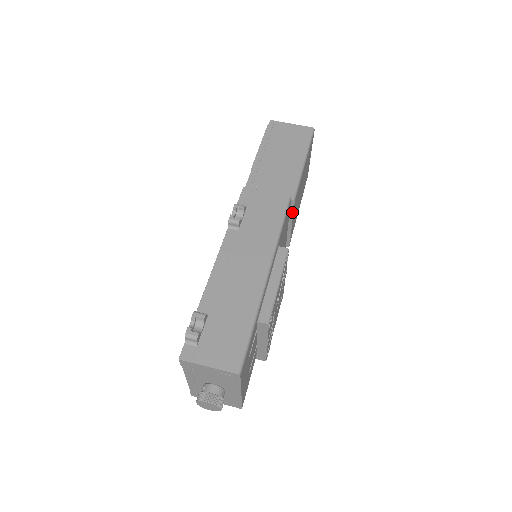
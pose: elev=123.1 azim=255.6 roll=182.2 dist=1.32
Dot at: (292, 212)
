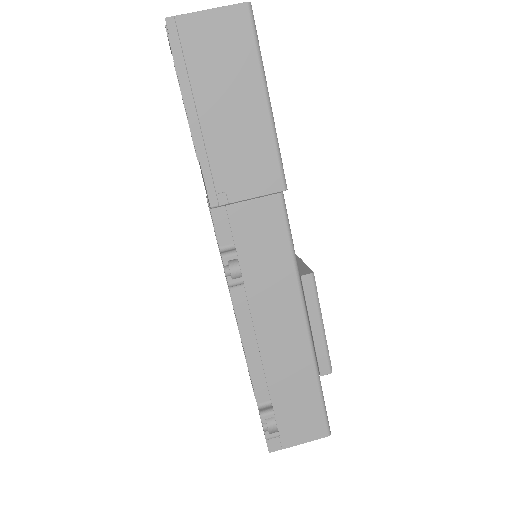
Dot at: occluded
